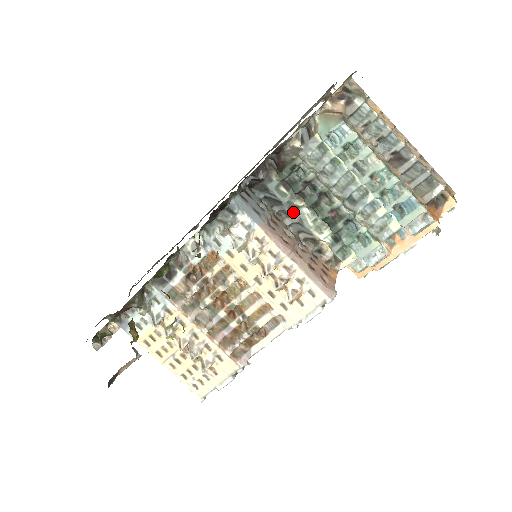
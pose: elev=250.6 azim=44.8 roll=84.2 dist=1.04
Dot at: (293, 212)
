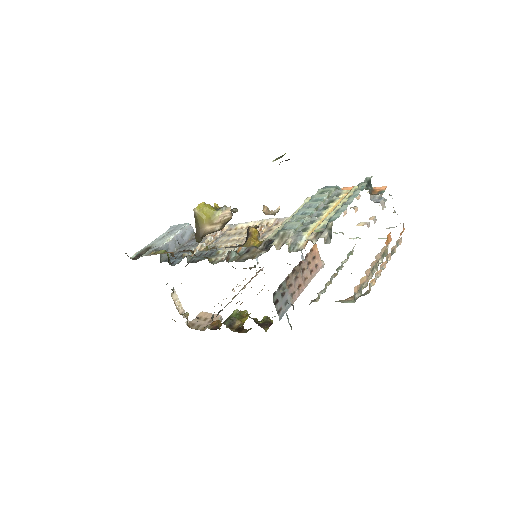
Dot at: occluded
